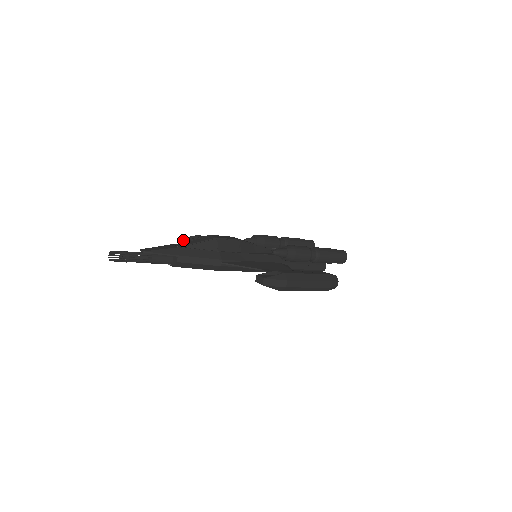
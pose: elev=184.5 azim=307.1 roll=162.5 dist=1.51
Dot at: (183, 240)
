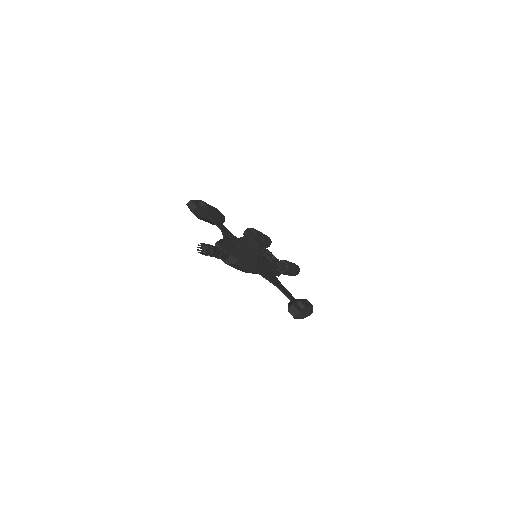
Dot at: (196, 206)
